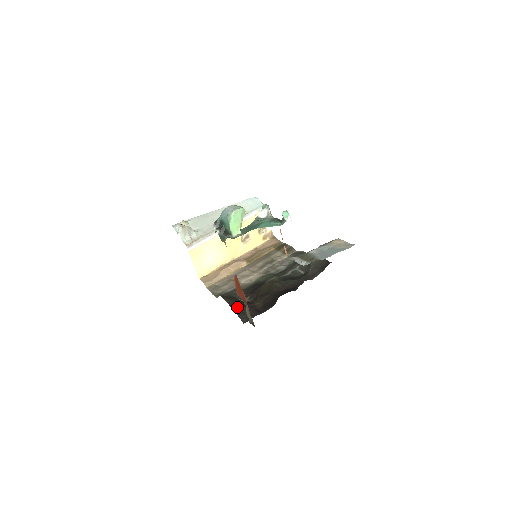
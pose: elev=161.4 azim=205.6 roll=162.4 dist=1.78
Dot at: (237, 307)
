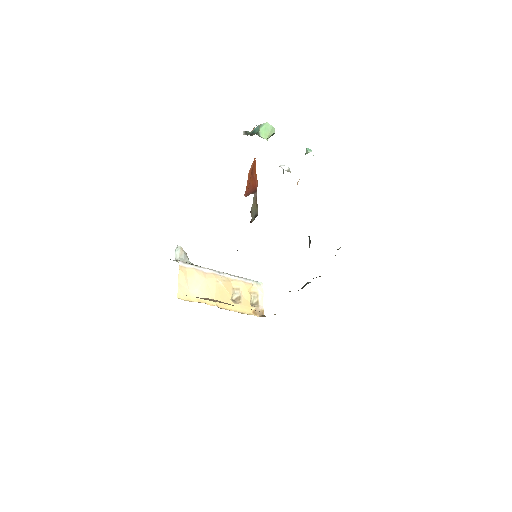
Dot at: occluded
